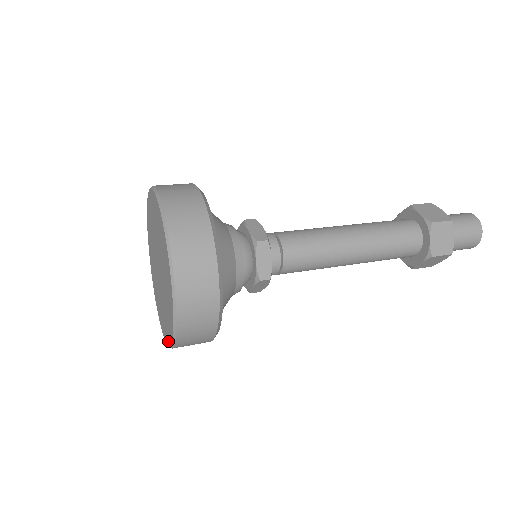
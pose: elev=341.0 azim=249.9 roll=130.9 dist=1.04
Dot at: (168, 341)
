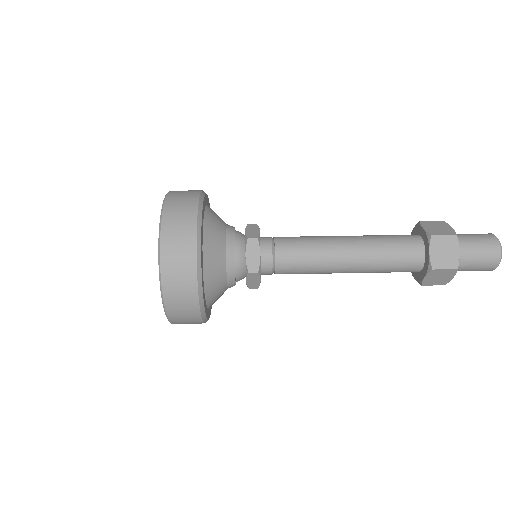
Dot at: occluded
